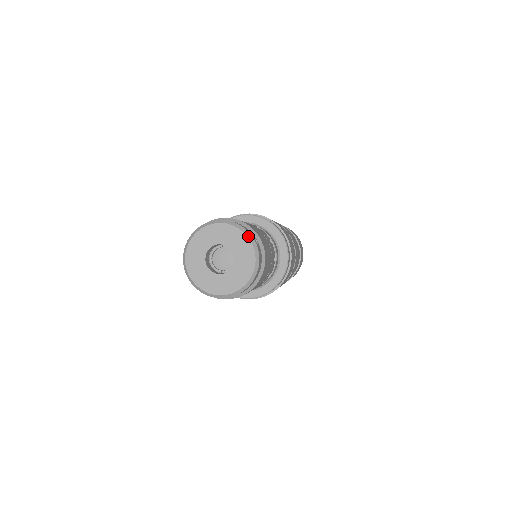
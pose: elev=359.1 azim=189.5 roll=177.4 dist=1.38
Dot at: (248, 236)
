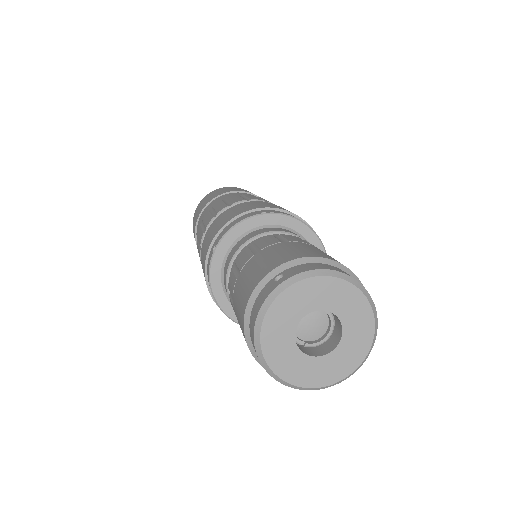
Dot at: (374, 314)
